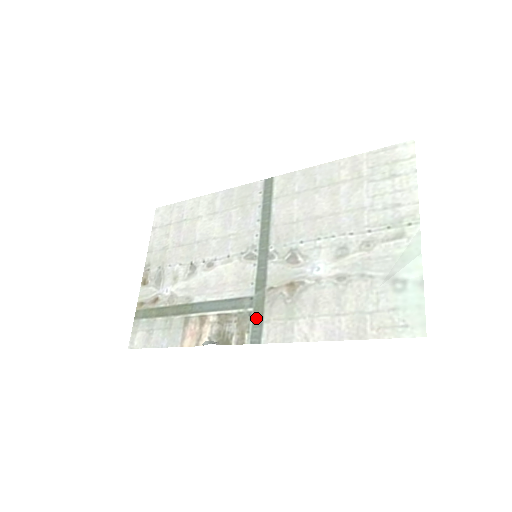
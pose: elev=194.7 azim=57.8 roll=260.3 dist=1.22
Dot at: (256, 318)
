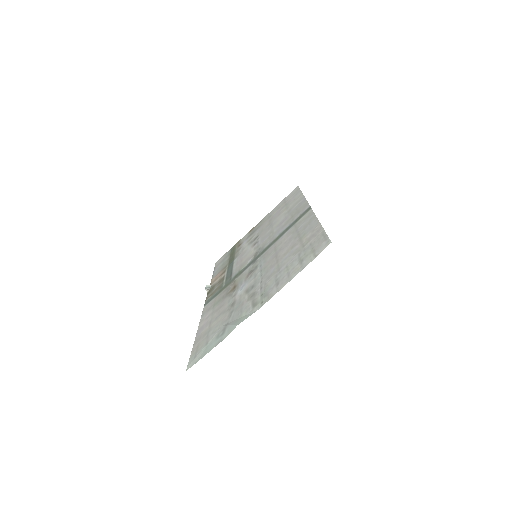
Dot at: (218, 292)
